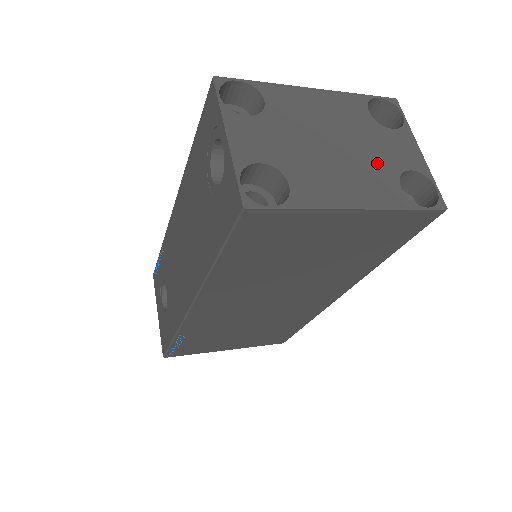
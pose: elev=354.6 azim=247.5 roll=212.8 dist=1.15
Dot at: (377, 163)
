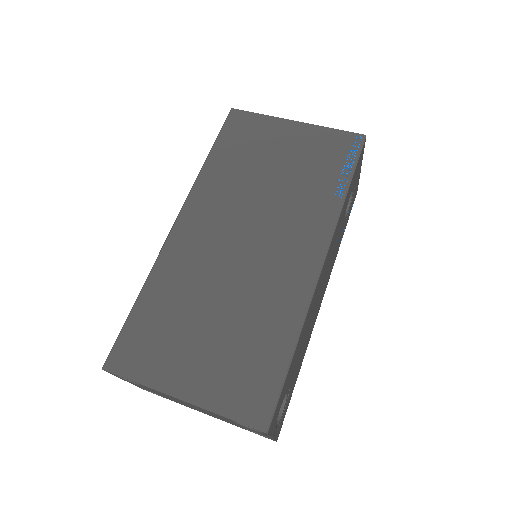
Dot at: occluded
